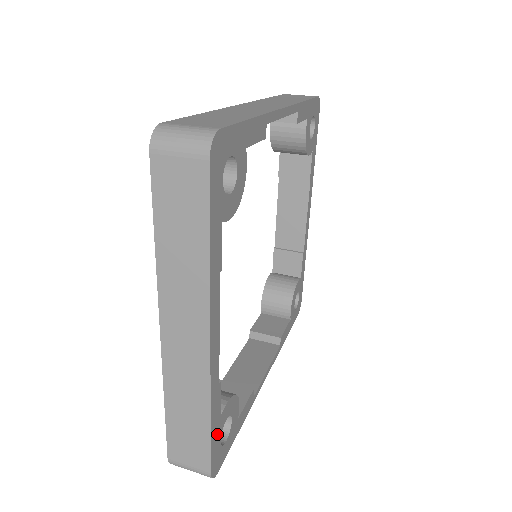
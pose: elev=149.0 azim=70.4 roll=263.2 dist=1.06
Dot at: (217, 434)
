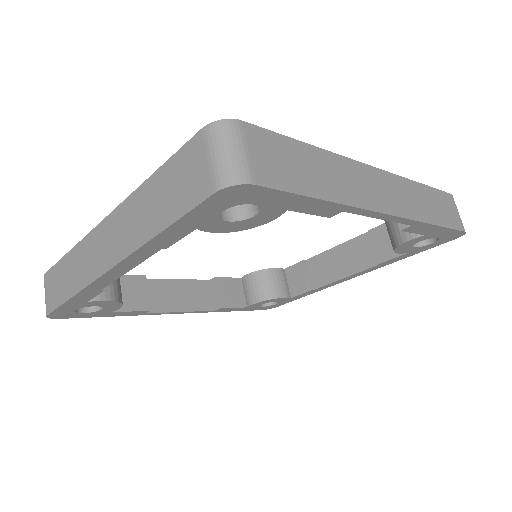
Dot at: (74, 306)
